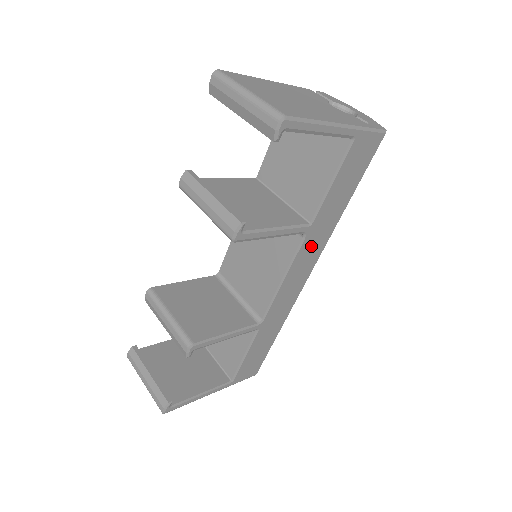
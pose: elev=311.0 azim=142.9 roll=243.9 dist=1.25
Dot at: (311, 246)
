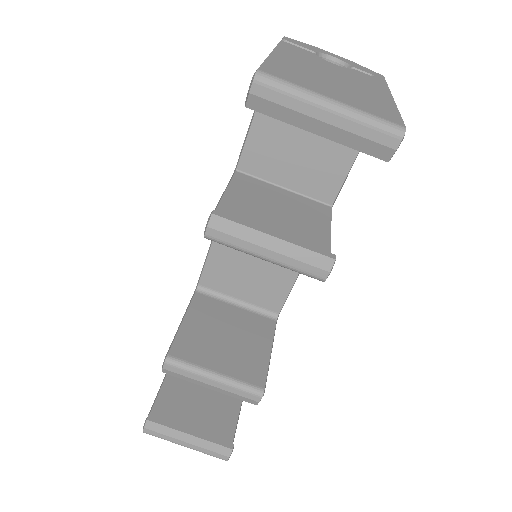
Dot at: occluded
